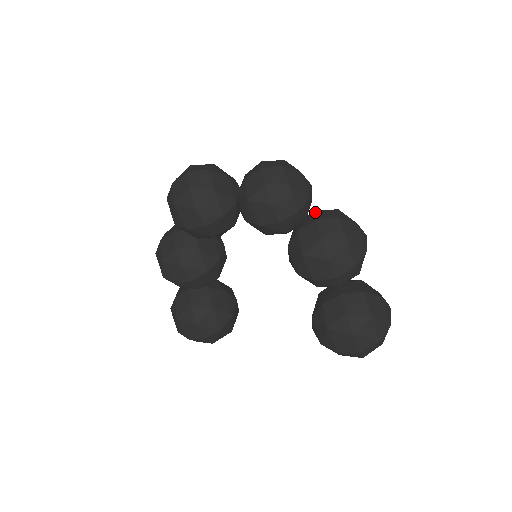
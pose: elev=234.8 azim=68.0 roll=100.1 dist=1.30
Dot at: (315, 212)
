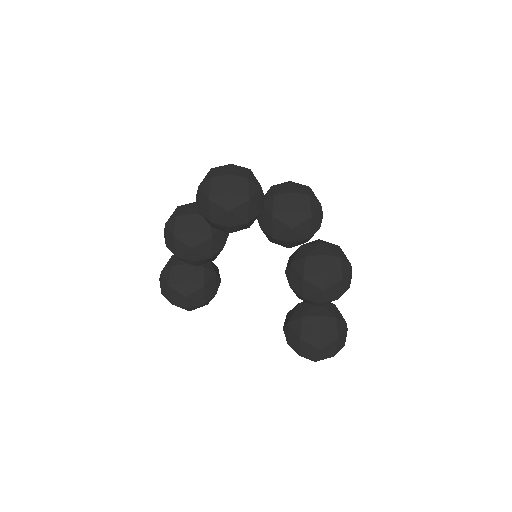
Dot at: (323, 244)
